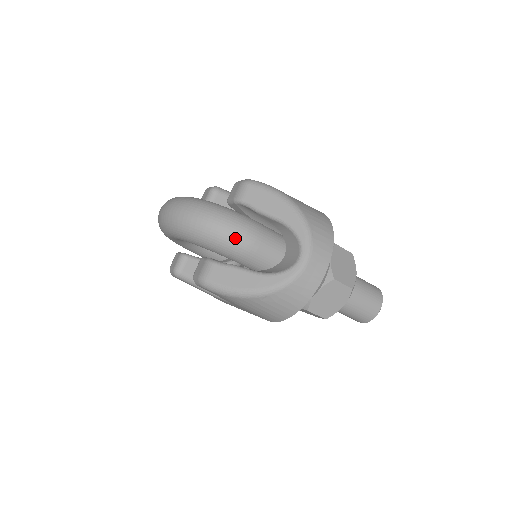
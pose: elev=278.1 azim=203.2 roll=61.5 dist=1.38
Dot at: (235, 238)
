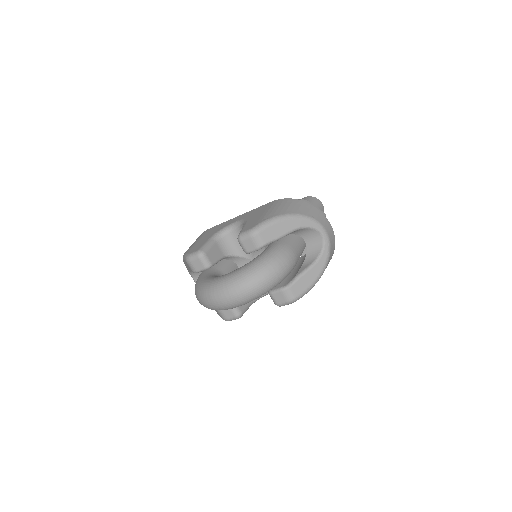
Dot at: (289, 265)
